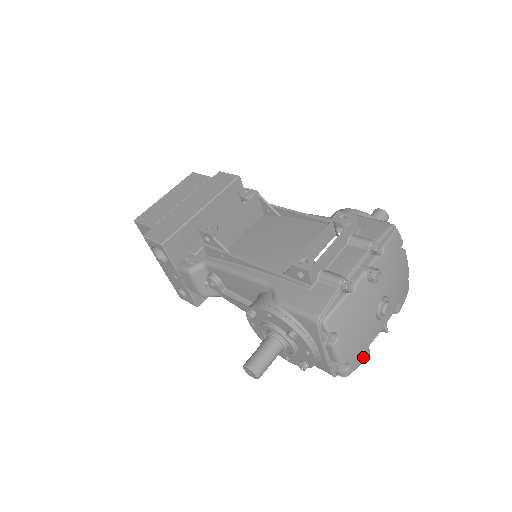
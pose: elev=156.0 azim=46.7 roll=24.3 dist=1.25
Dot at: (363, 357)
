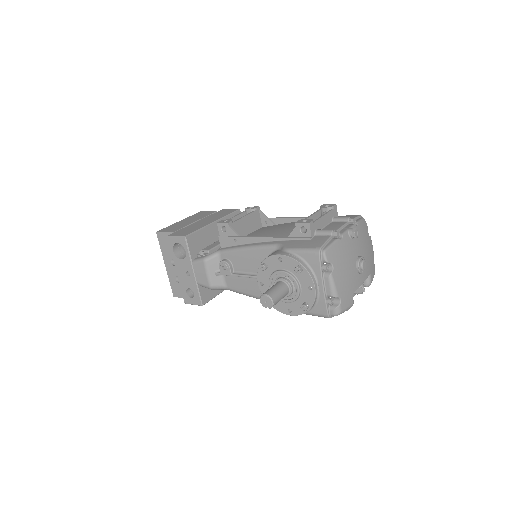
Dot at: (349, 301)
